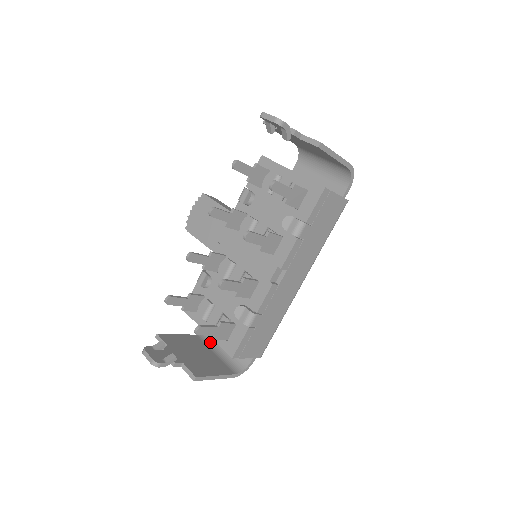
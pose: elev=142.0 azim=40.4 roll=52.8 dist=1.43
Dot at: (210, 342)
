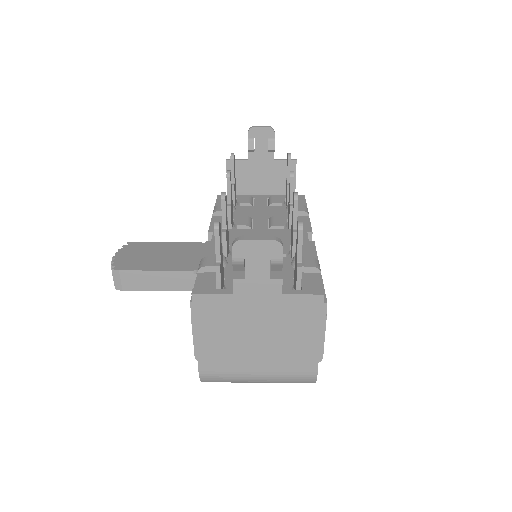
Dot at: occluded
